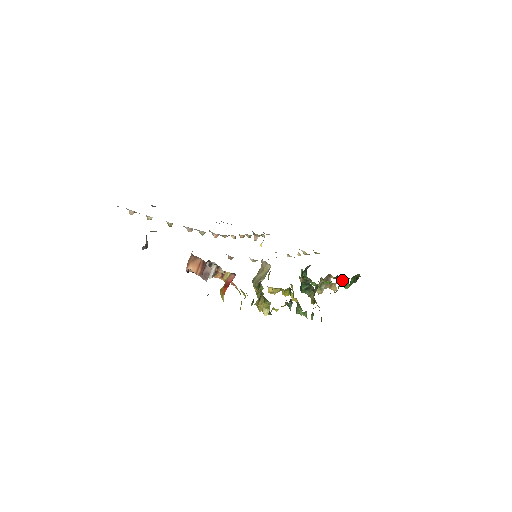
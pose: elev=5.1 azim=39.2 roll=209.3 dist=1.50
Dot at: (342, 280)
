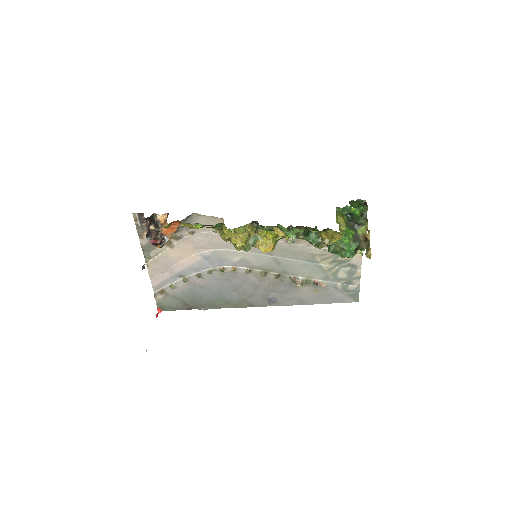
Dot at: (356, 217)
